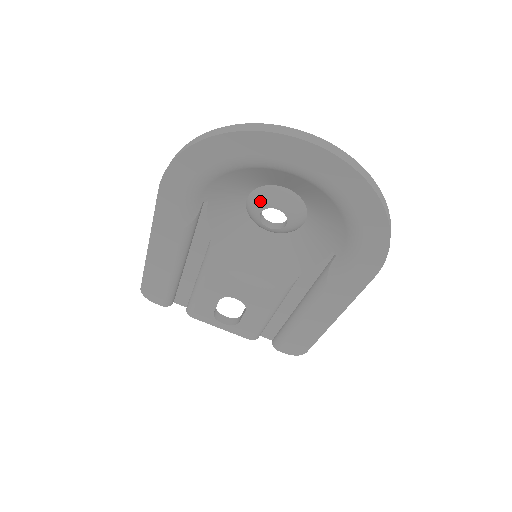
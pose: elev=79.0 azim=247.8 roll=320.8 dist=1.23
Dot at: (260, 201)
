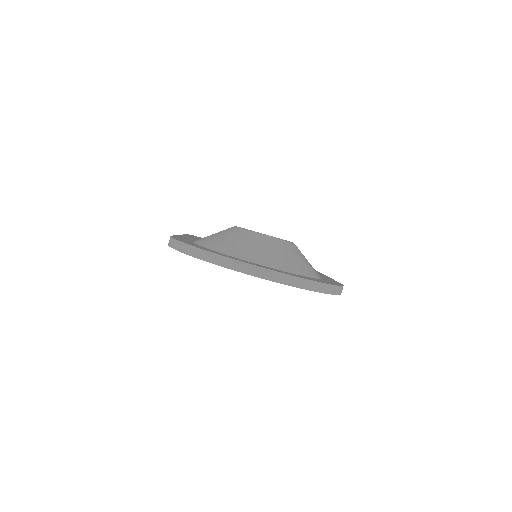
Dot at: occluded
